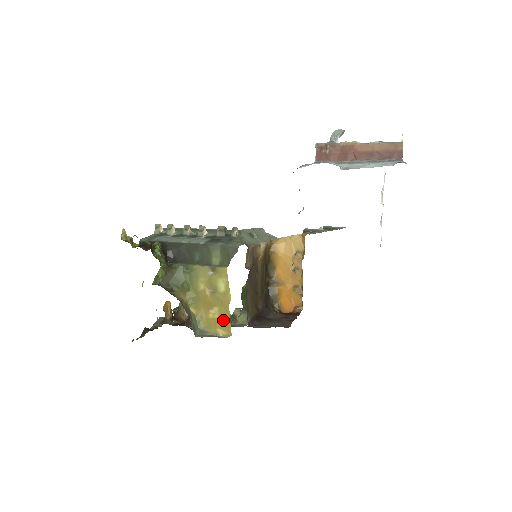
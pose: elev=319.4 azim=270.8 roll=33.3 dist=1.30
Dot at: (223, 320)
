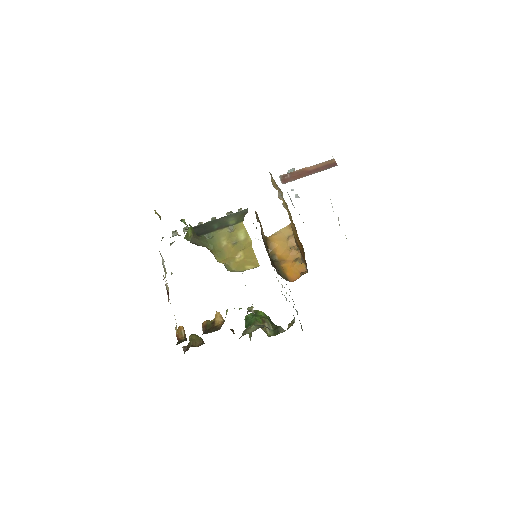
Dot at: (249, 258)
